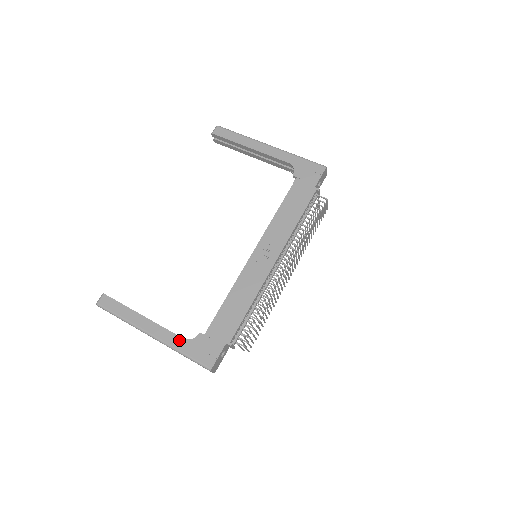
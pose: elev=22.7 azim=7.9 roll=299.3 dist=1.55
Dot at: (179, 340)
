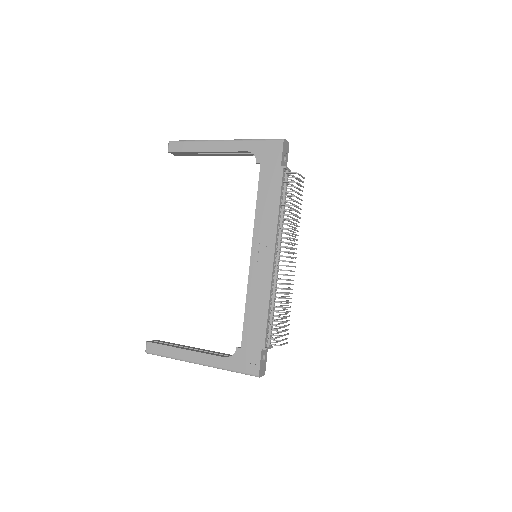
Dot at: (222, 360)
